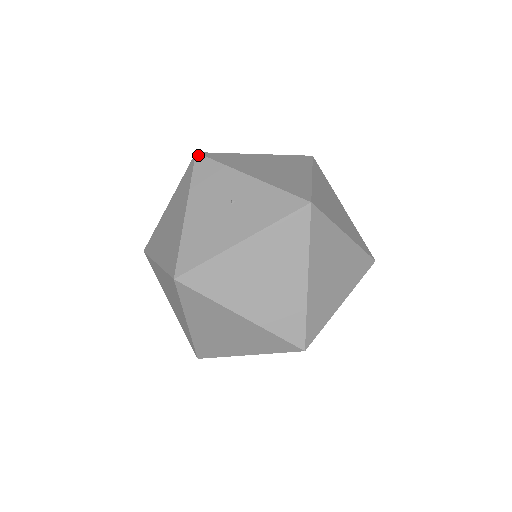
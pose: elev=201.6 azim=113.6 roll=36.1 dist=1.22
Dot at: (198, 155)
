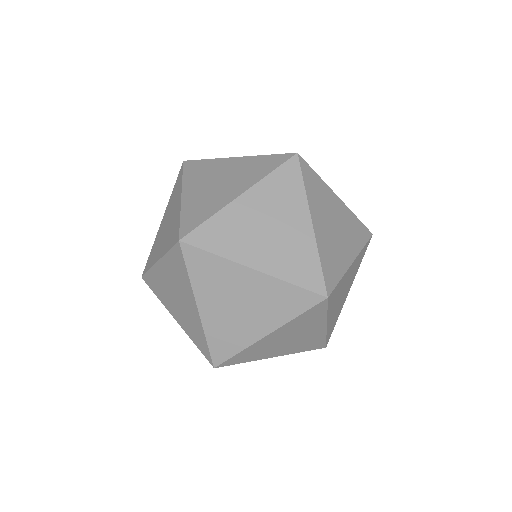
Dot at: occluded
